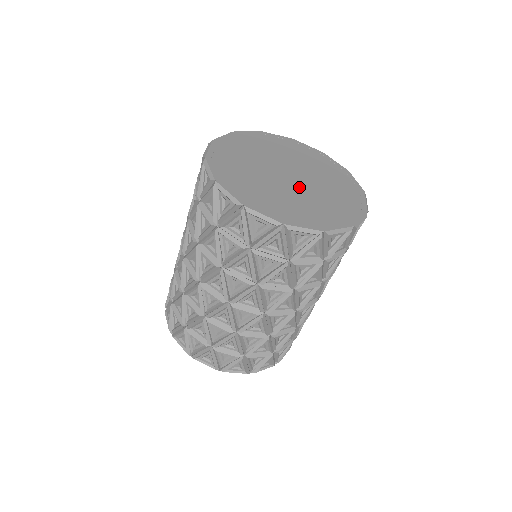
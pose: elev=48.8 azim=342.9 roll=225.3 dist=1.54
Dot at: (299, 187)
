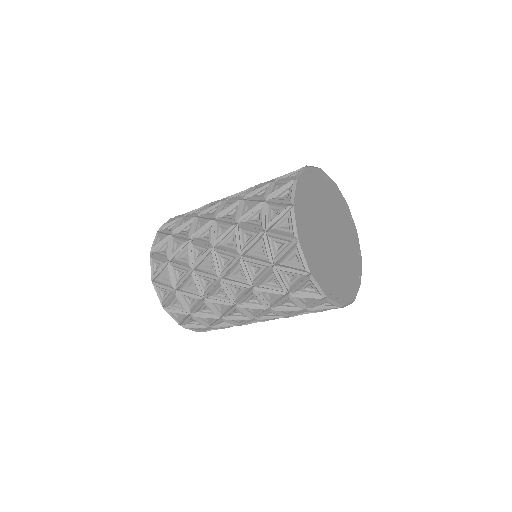
Dot at: (335, 251)
